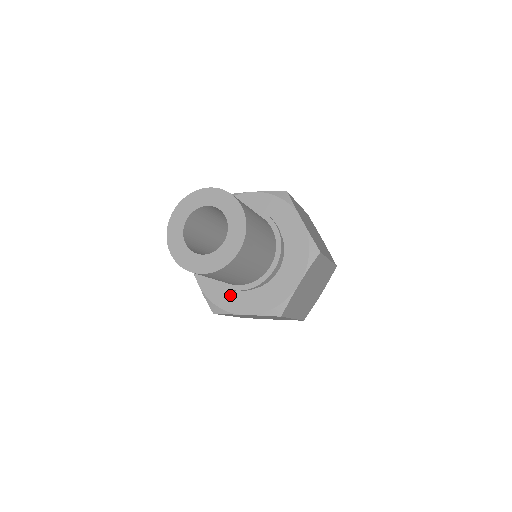
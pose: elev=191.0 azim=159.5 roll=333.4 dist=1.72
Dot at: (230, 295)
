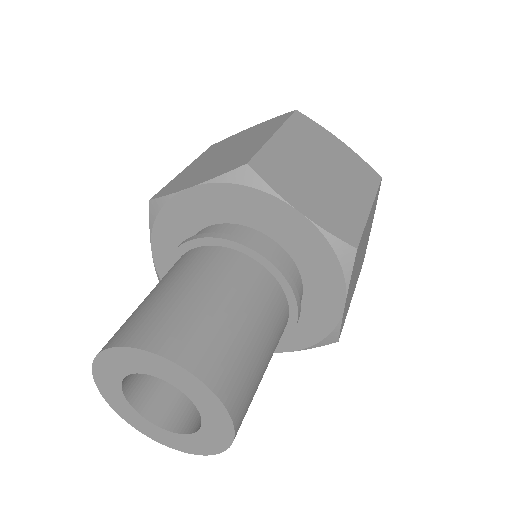
Dot at: occluded
